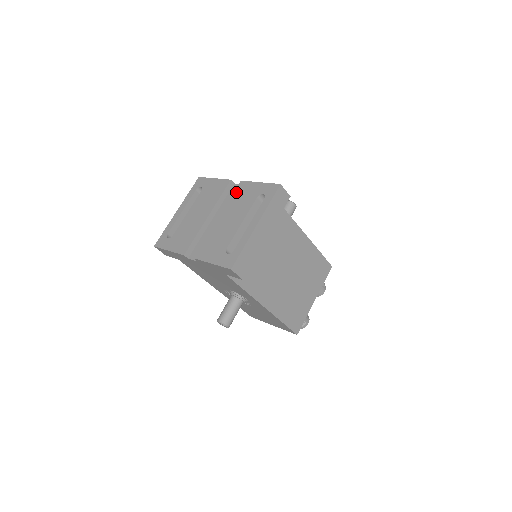
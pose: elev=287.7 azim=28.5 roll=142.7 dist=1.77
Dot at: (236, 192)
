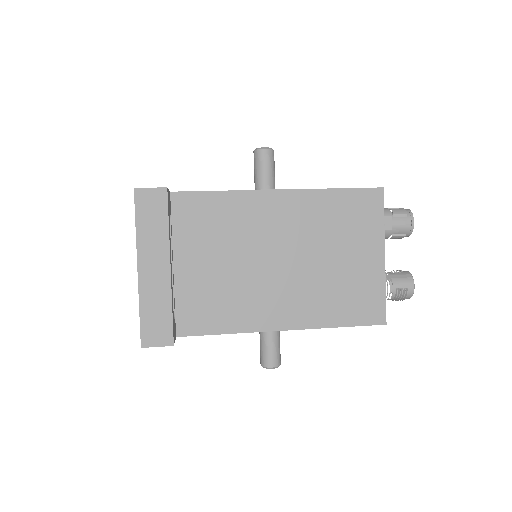
Dot at: occluded
